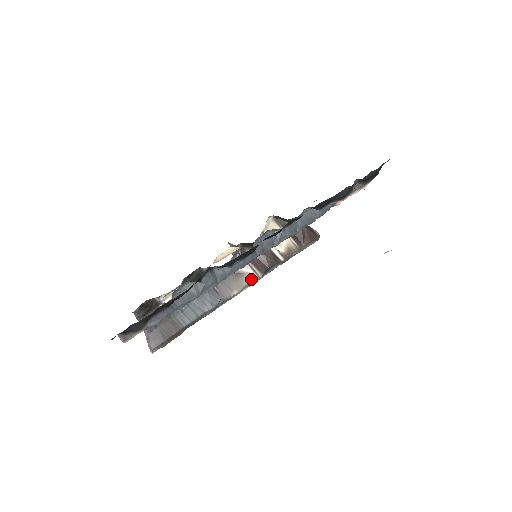
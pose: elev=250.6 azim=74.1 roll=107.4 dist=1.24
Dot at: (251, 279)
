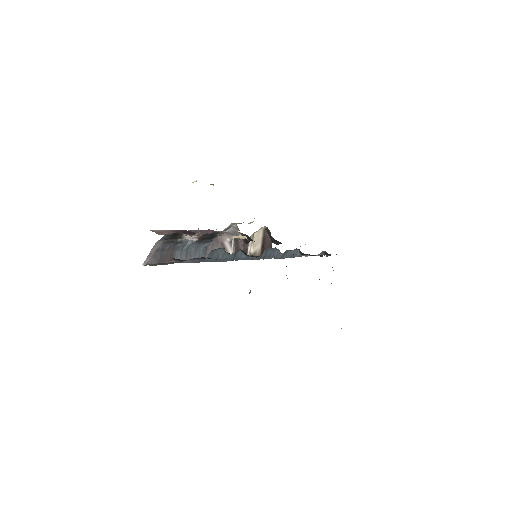
Dot at: occluded
